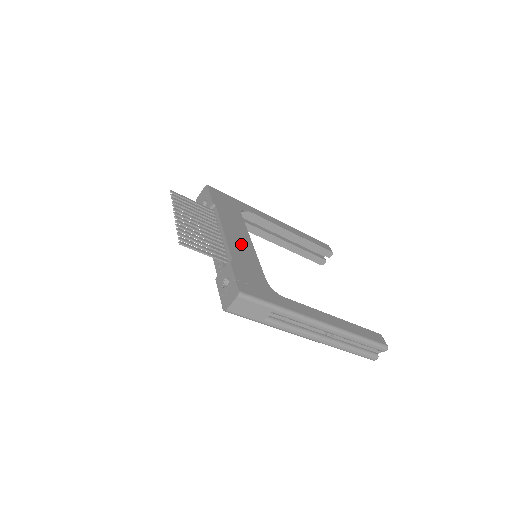
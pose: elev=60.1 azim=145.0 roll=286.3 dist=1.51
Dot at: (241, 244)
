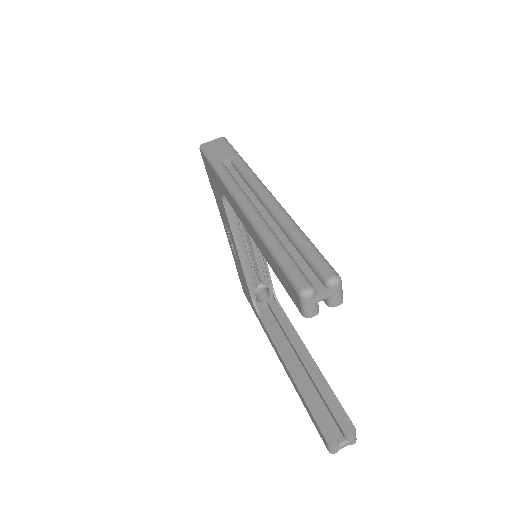
Dot at: occluded
